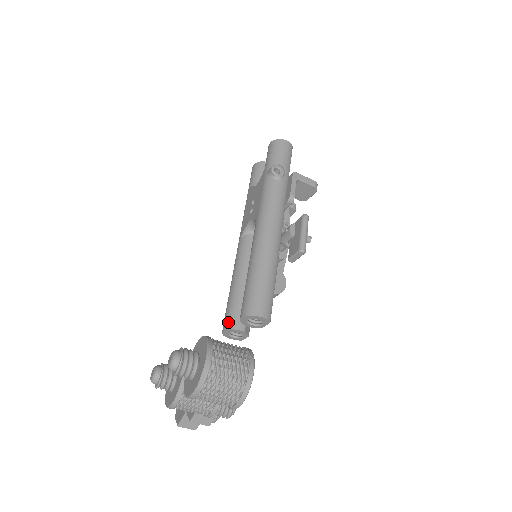
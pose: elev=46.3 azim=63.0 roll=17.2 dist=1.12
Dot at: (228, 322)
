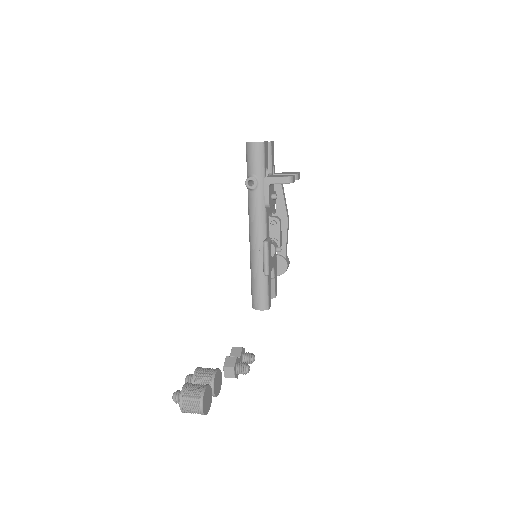
Dot at: occluded
